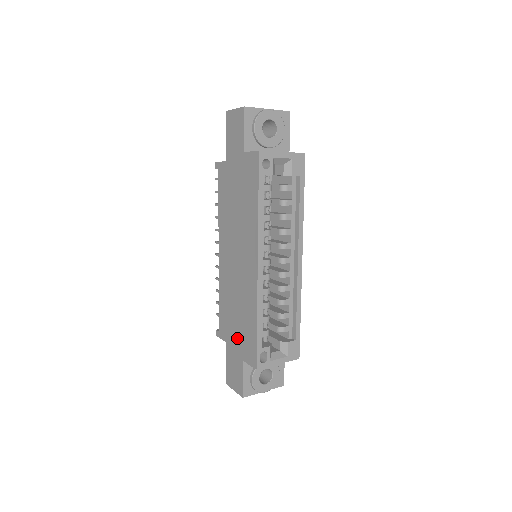
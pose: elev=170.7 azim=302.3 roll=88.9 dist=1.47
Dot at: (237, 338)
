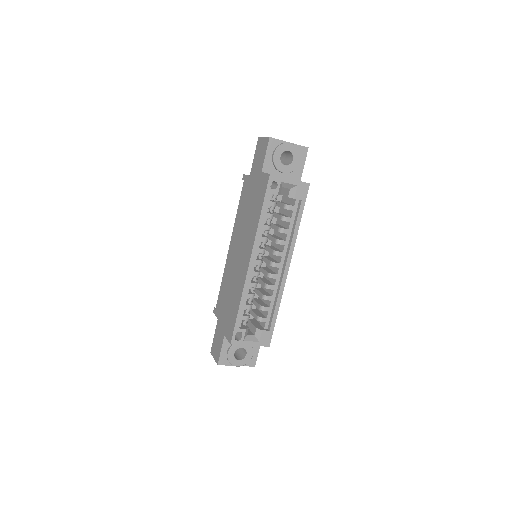
Dot at: (225, 317)
